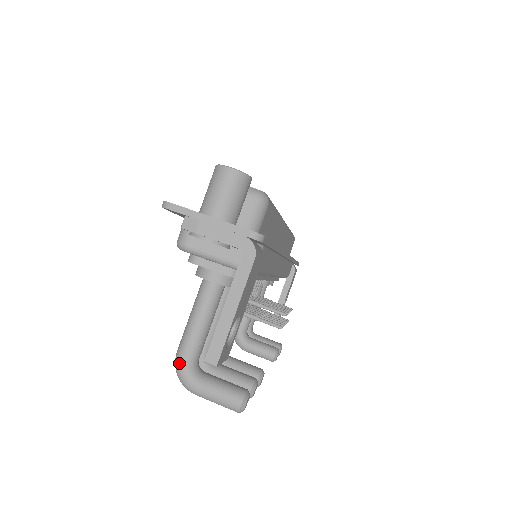
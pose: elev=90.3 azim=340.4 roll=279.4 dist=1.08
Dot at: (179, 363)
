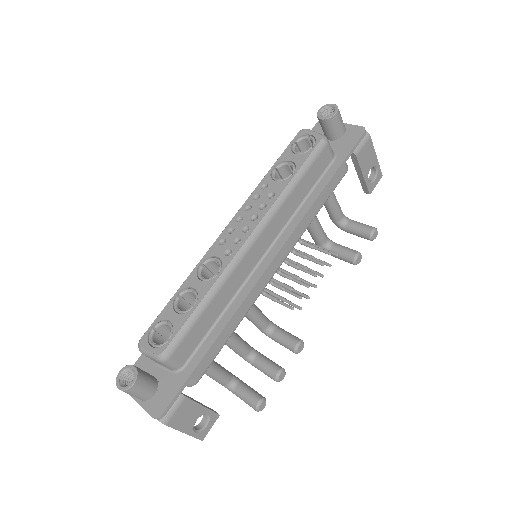
Dot at: occluded
